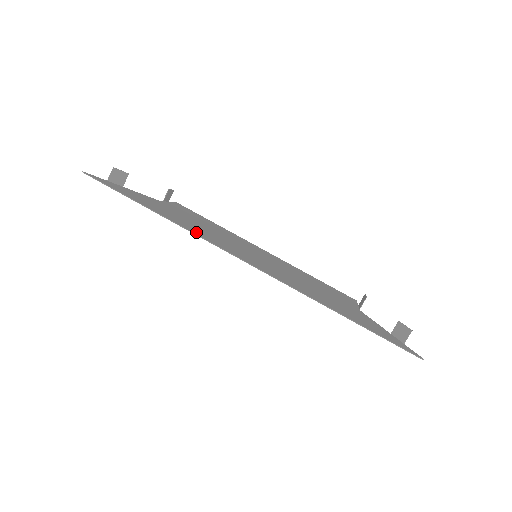
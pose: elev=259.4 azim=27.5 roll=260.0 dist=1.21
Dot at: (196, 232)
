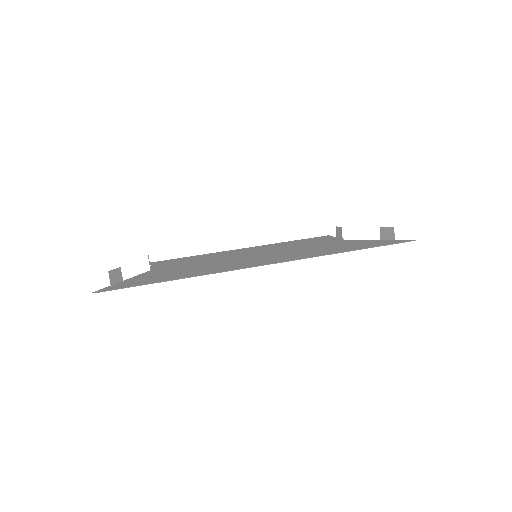
Dot at: (215, 271)
